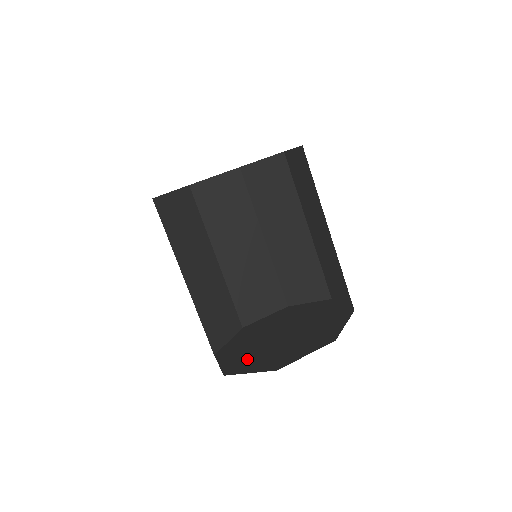
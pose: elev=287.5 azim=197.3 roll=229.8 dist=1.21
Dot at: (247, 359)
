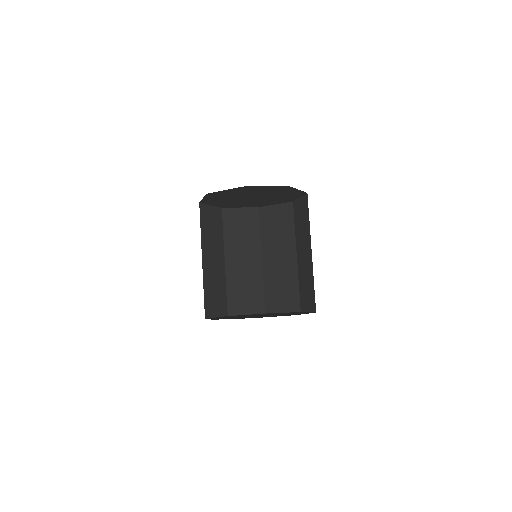
Dot at: (224, 317)
